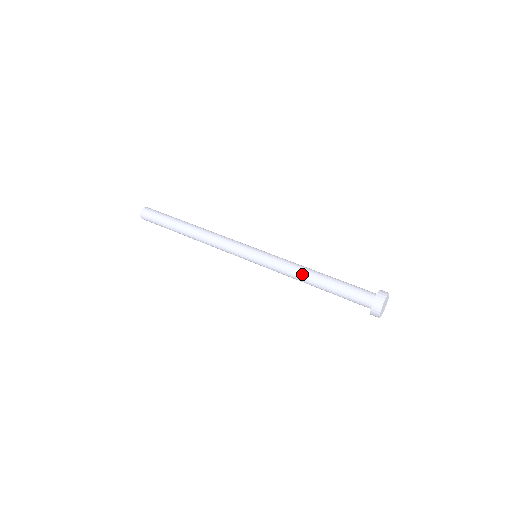
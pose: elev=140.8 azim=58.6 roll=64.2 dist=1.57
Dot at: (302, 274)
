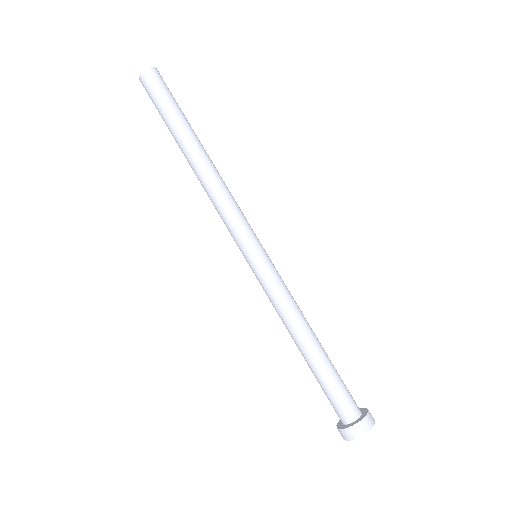
Dot at: (293, 329)
